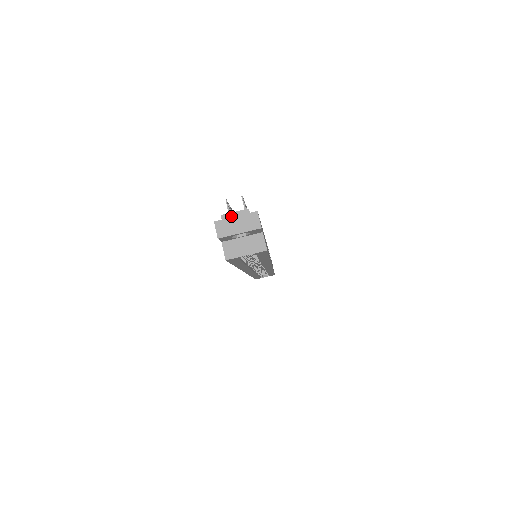
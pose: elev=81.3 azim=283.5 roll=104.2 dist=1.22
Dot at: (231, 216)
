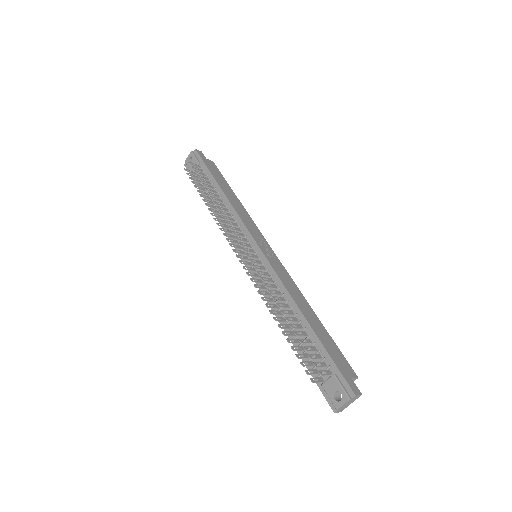
Dot at: (342, 407)
